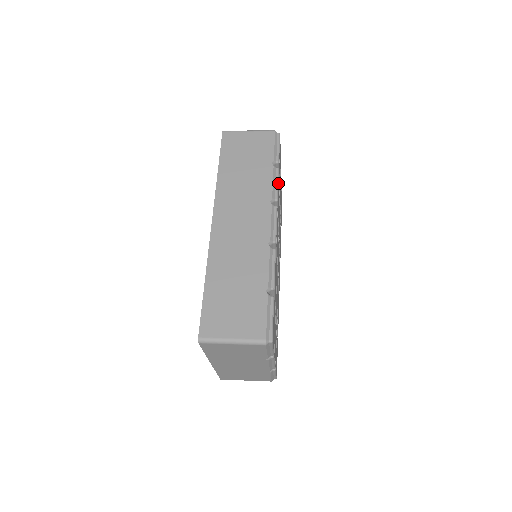
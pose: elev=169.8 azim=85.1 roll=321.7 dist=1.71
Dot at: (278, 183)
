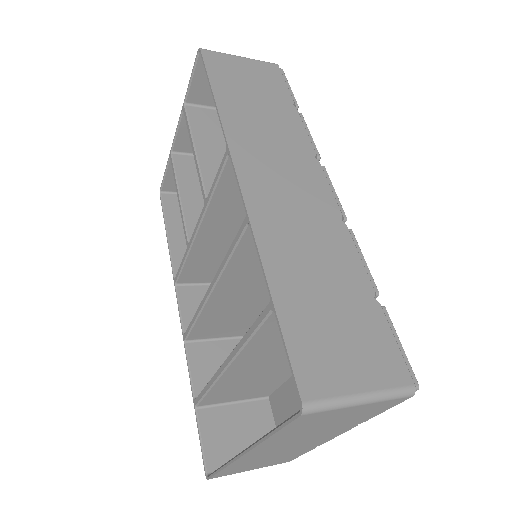
Dot at: occluded
